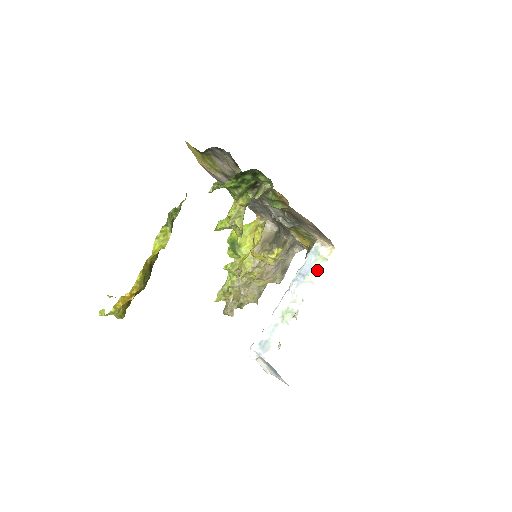
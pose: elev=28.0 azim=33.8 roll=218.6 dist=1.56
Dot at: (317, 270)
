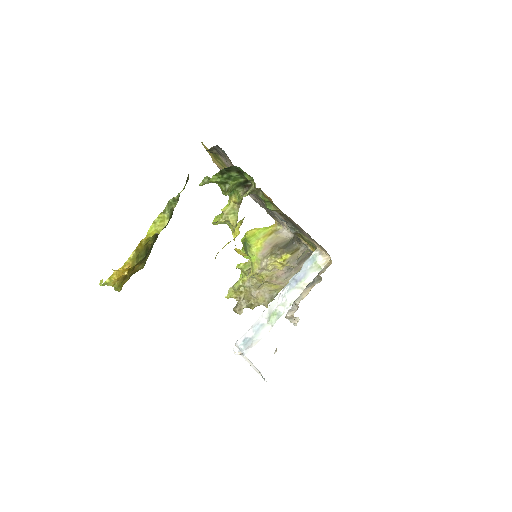
Dot at: (310, 277)
